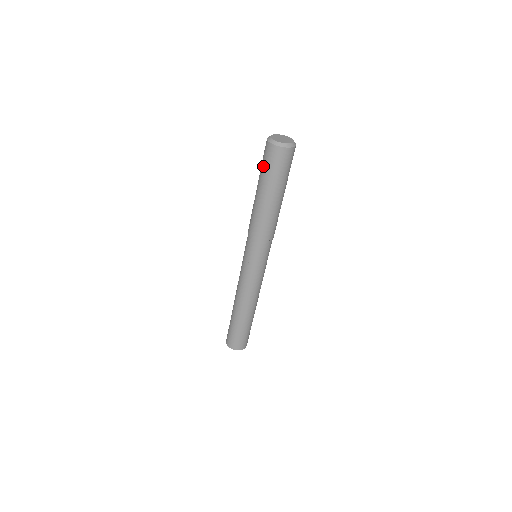
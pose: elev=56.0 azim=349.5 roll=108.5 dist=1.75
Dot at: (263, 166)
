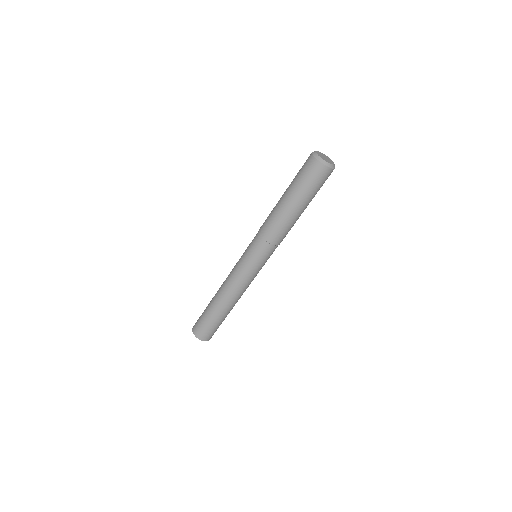
Dot at: (298, 174)
